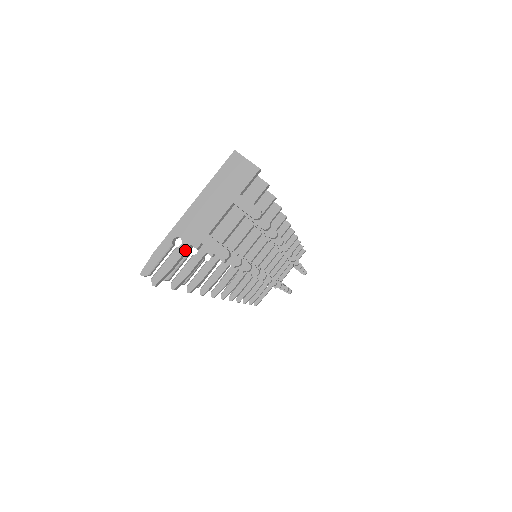
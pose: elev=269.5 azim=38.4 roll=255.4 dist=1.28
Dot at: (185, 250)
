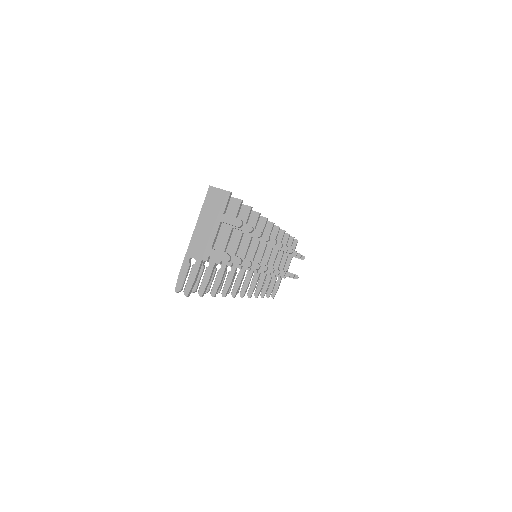
Dot at: (199, 265)
